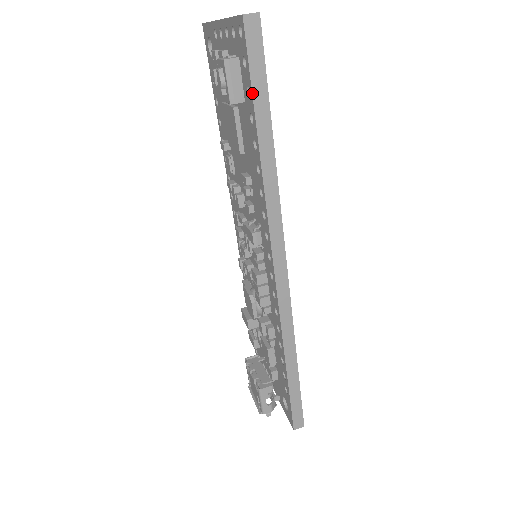
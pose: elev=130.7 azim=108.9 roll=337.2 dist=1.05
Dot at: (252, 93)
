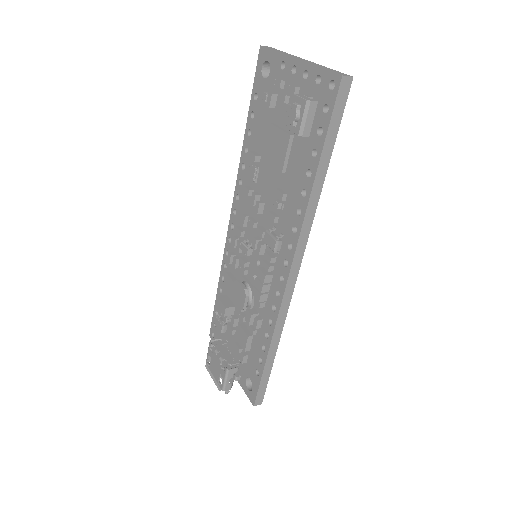
Dot at: (326, 135)
